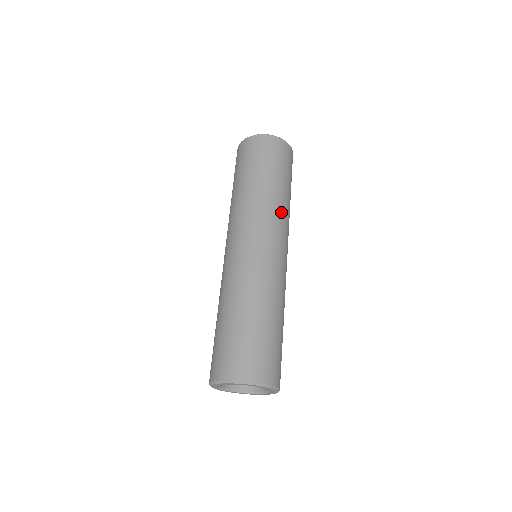
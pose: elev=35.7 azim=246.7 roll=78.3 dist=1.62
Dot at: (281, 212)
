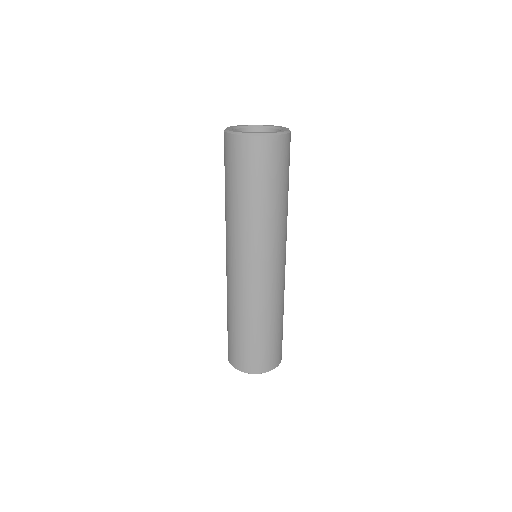
Dot at: (270, 230)
